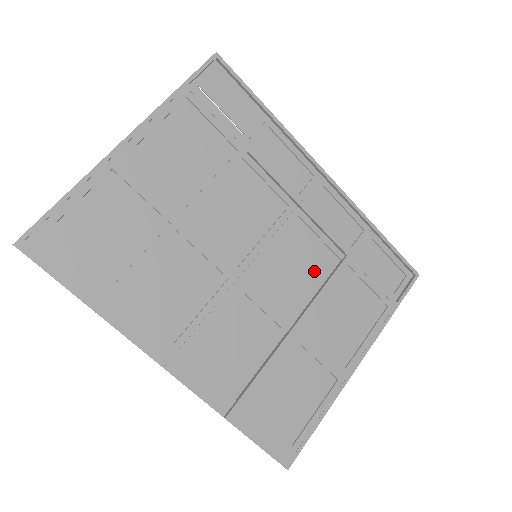
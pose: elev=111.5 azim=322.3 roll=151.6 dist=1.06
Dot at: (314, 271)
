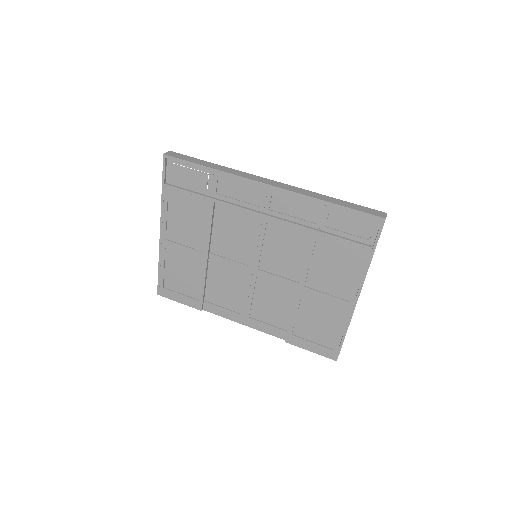
Dot at: (297, 249)
